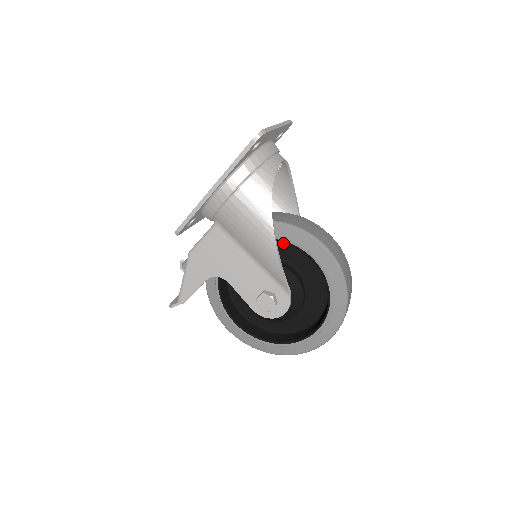
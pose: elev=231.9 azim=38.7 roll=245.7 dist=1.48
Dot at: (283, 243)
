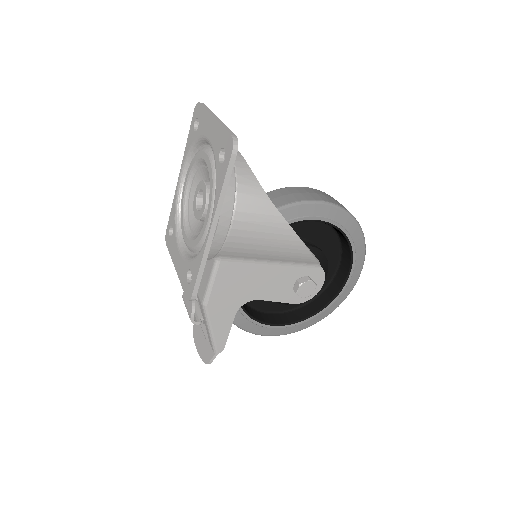
Dot at: occluded
